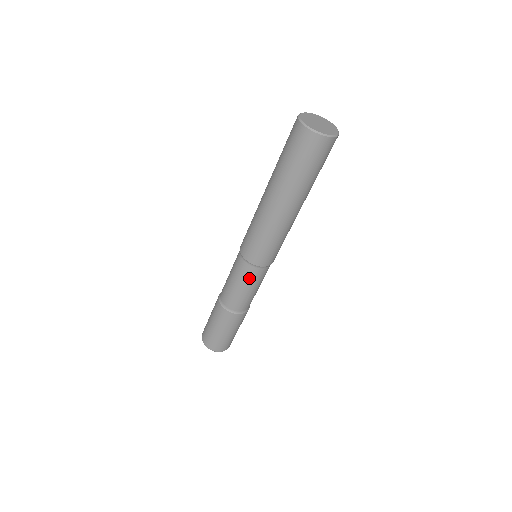
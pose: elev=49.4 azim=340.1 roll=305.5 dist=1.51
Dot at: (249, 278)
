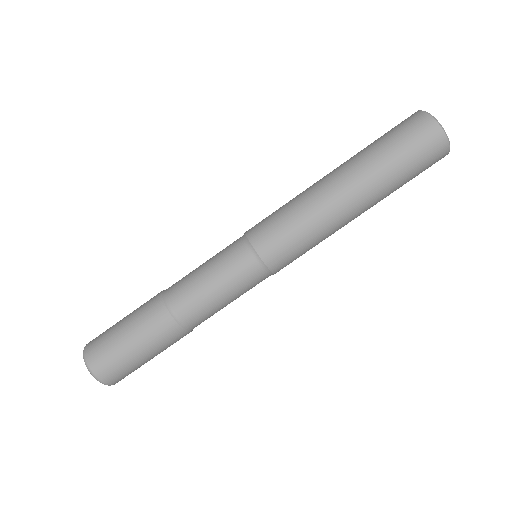
Dot at: (233, 268)
